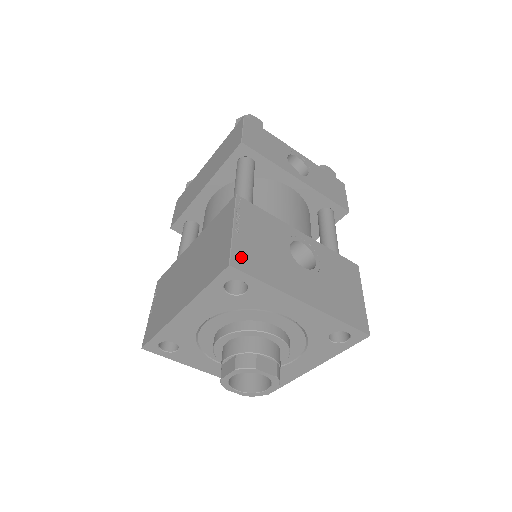
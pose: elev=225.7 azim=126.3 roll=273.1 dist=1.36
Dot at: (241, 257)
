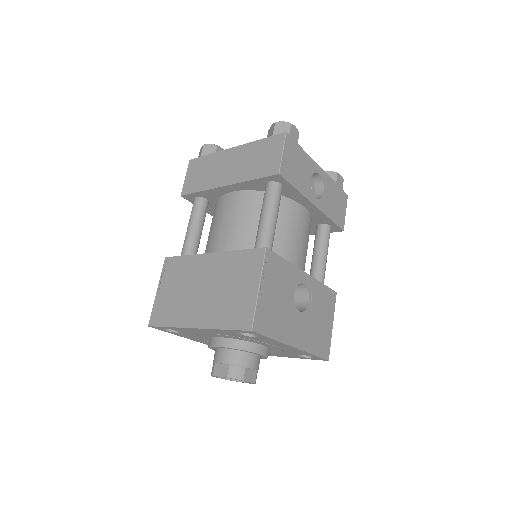
Dot at: (260, 319)
